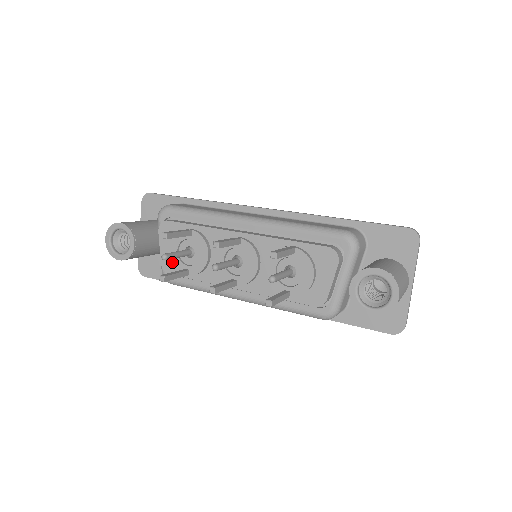
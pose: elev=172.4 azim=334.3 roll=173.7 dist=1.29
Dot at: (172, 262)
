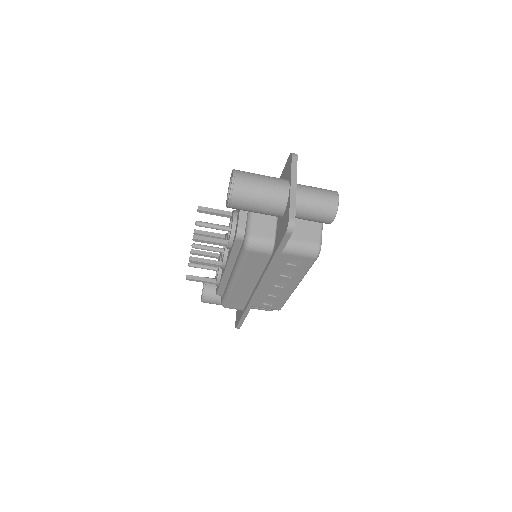
Dot at: occluded
